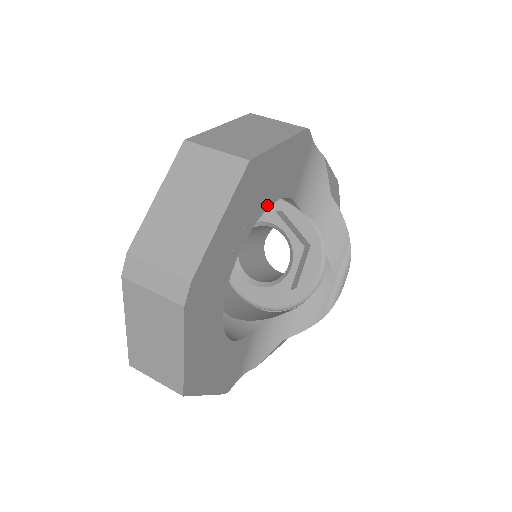
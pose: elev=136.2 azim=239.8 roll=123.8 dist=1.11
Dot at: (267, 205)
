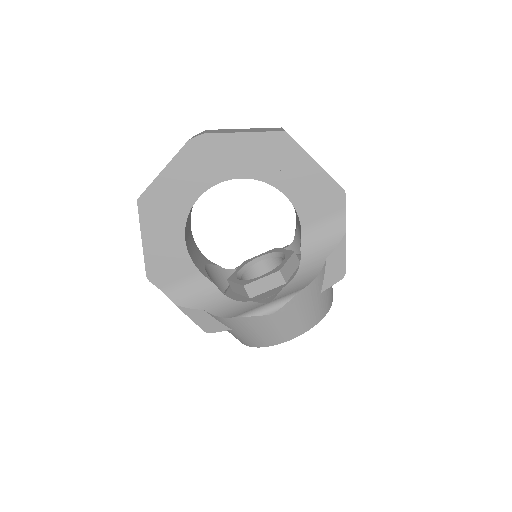
Dot at: (278, 186)
